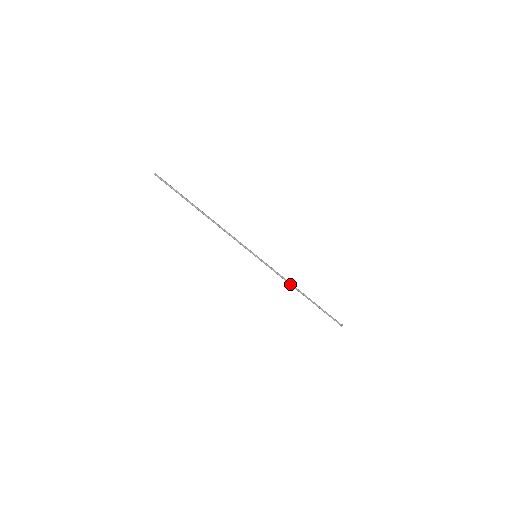
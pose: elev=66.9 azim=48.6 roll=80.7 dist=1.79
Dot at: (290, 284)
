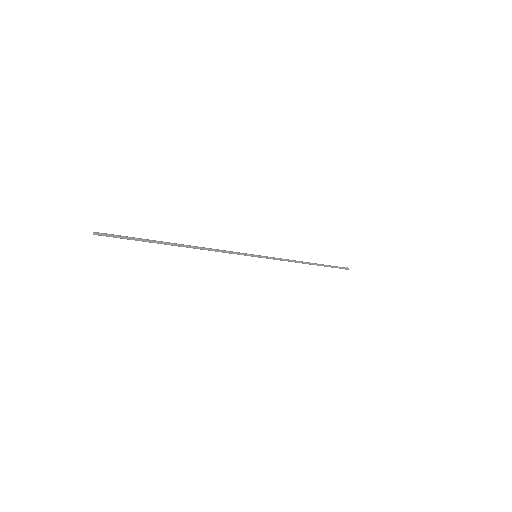
Dot at: (296, 262)
